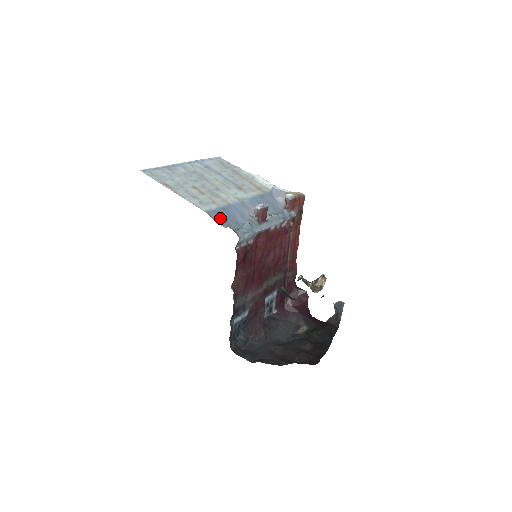
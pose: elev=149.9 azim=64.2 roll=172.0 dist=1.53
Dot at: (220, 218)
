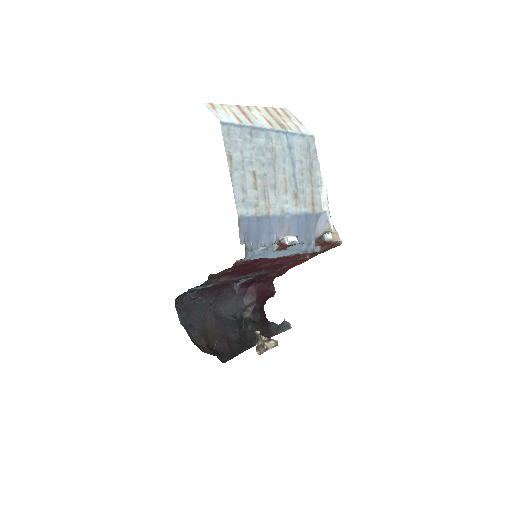
Dot at: (246, 229)
